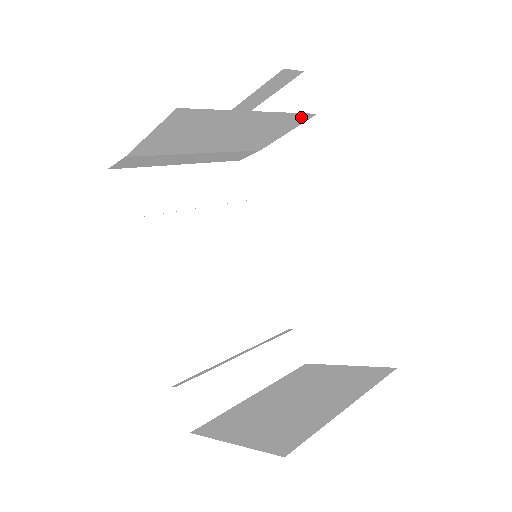
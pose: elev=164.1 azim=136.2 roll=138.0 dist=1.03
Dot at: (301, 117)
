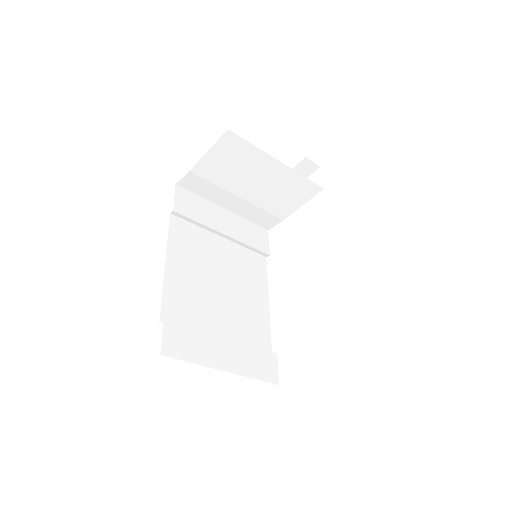
Dot at: (312, 187)
